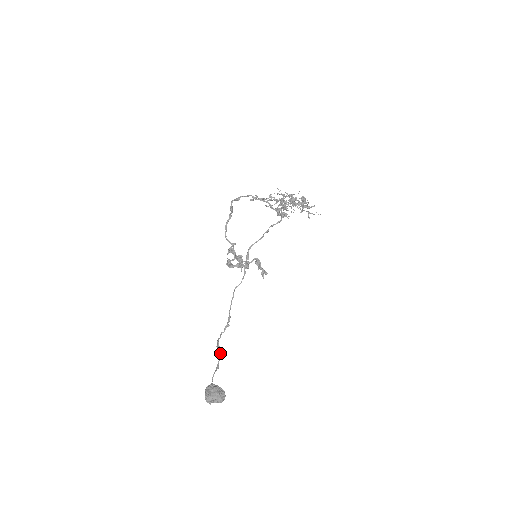
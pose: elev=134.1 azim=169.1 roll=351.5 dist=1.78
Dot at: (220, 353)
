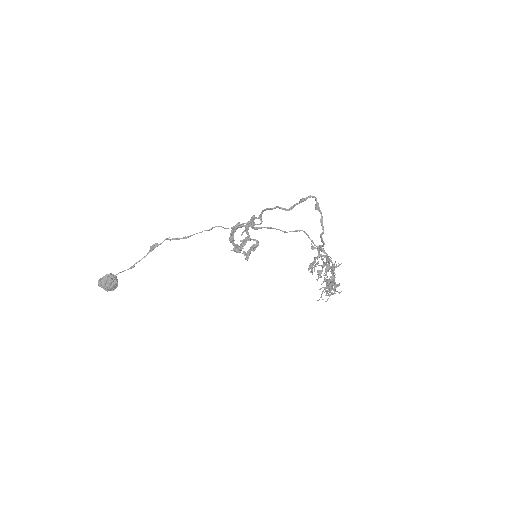
Dot at: occluded
